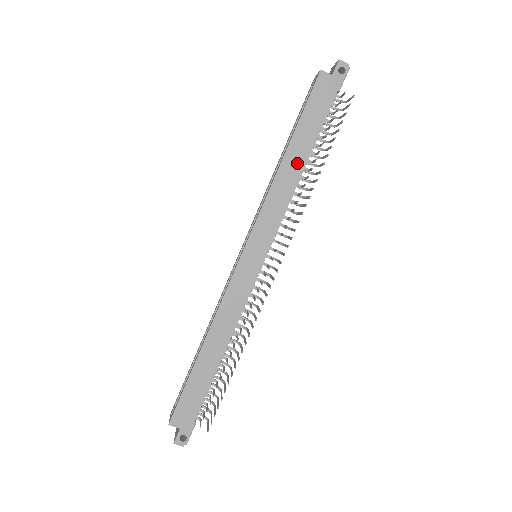
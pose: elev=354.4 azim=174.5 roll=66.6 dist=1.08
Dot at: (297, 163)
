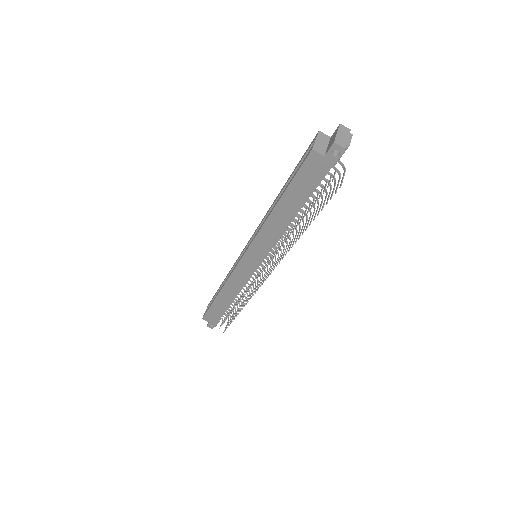
Dot at: (285, 216)
